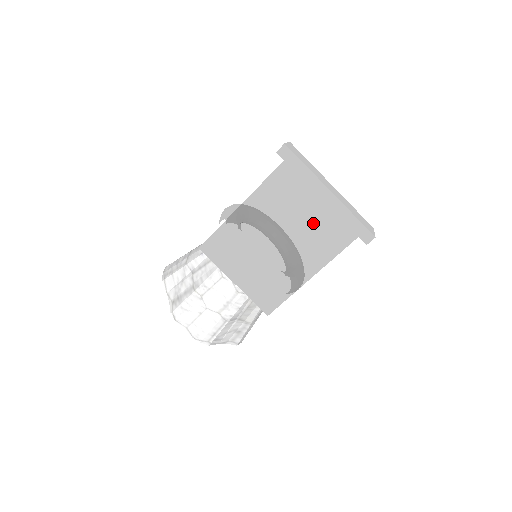
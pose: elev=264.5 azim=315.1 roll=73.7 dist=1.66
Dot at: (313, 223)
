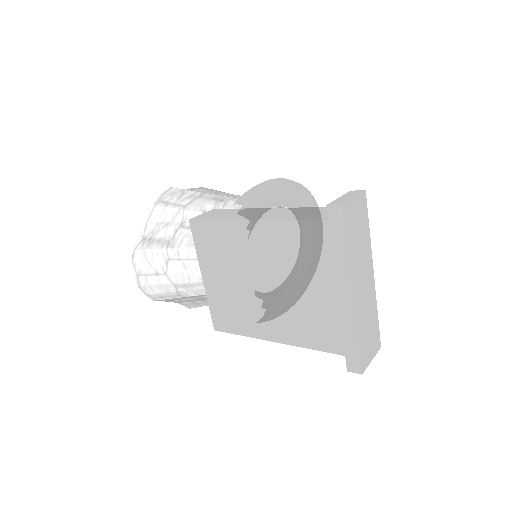
Dot at: (312, 303)
